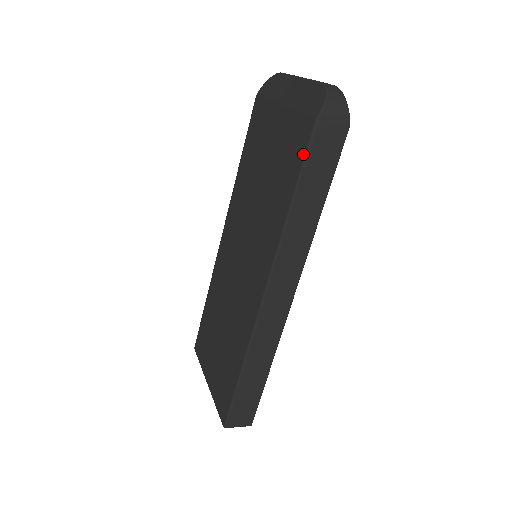
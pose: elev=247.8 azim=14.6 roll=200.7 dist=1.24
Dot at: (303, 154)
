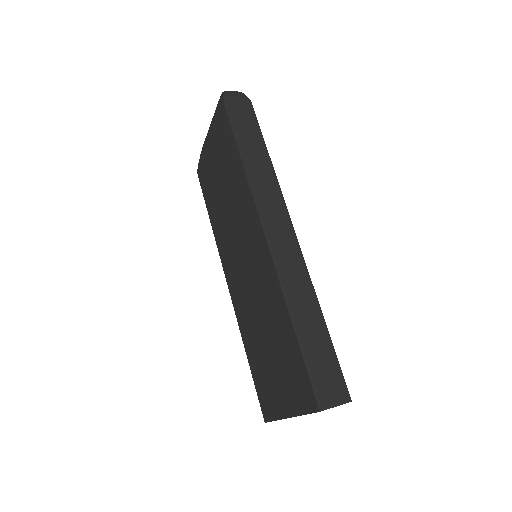
Dot at: (229, 126)
